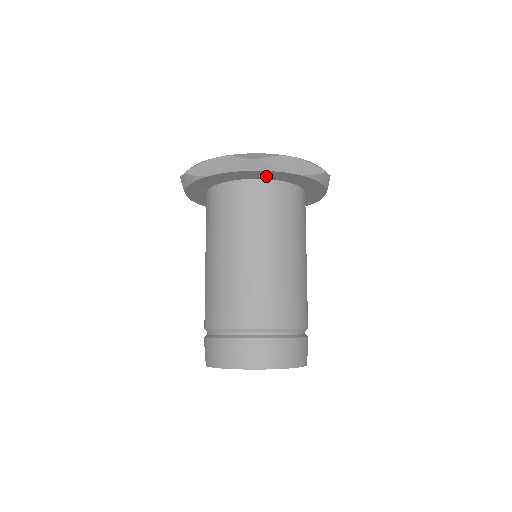
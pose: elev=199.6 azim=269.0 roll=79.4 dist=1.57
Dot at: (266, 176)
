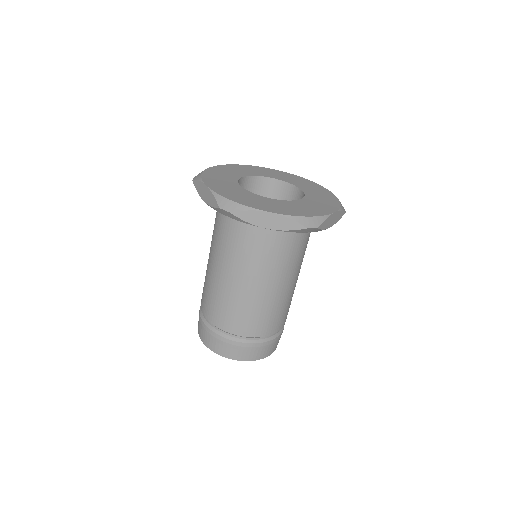
Dot at: occluded
